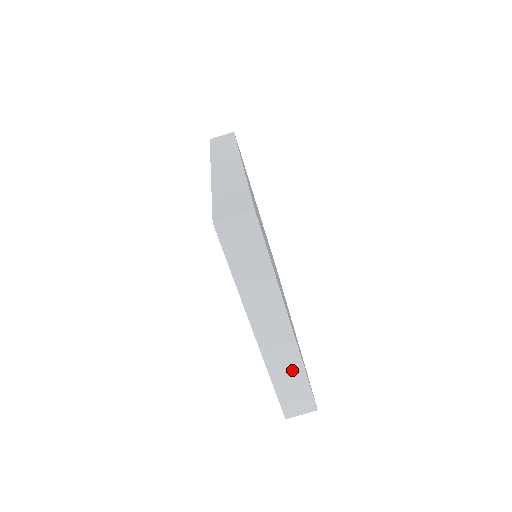
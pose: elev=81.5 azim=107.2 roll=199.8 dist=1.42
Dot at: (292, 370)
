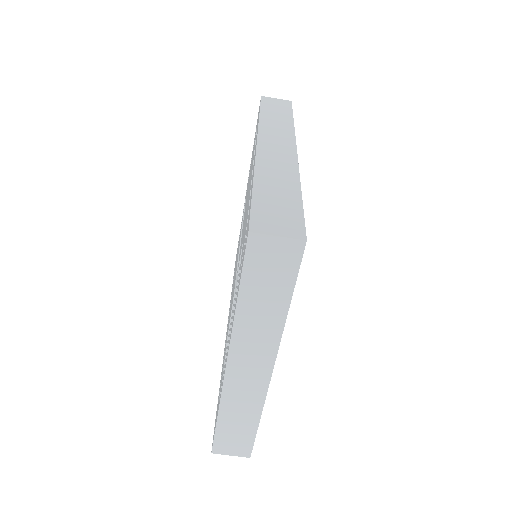
Dot at: (246, 413)
